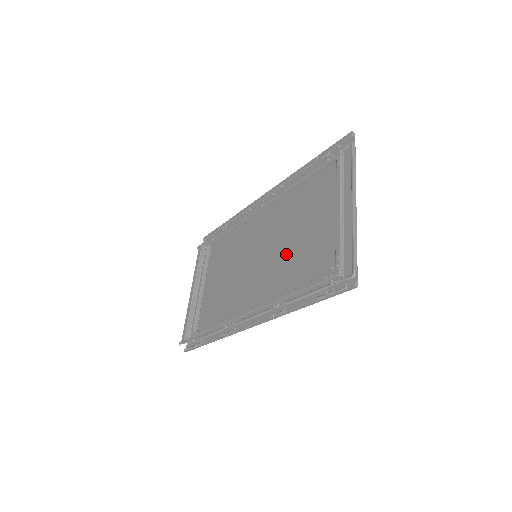
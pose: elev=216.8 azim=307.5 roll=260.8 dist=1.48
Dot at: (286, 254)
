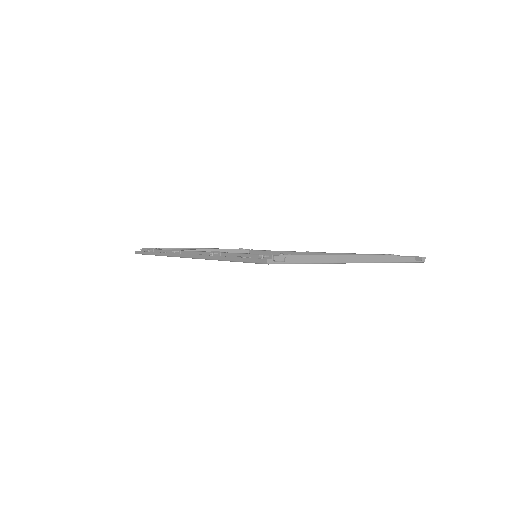
Dot at: occluded
